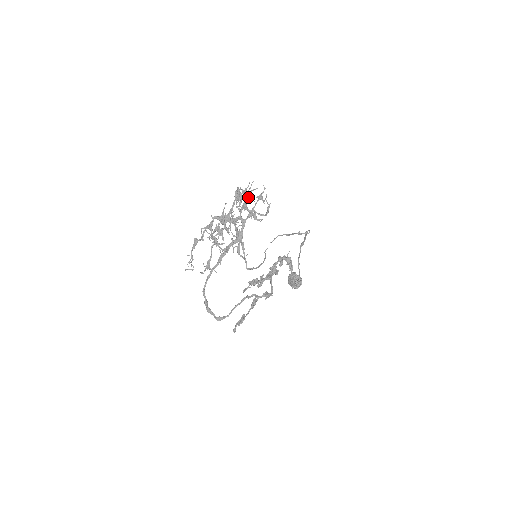
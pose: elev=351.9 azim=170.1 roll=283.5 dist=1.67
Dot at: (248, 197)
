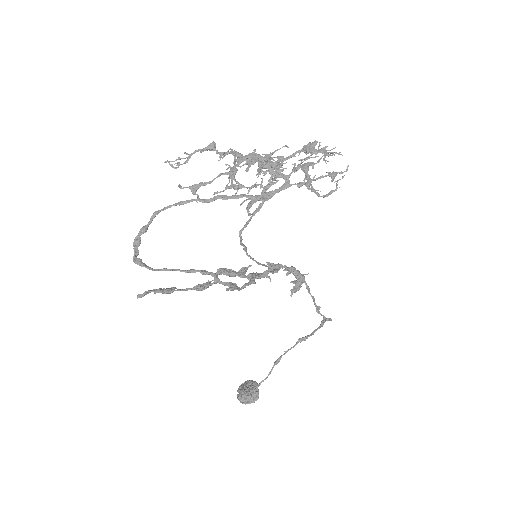
Dot at: (319, 161)
